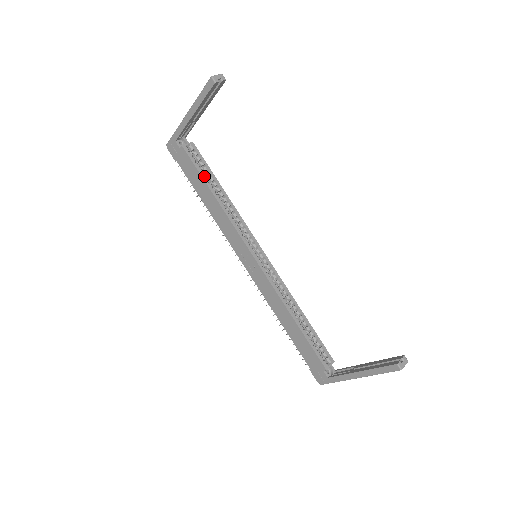
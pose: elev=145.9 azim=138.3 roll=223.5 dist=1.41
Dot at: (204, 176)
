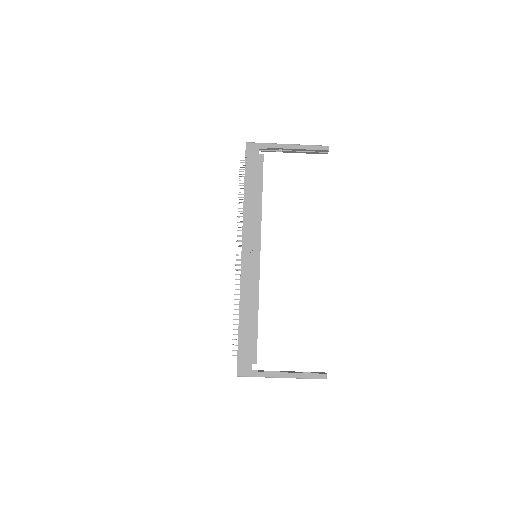
Dot at: occluded
